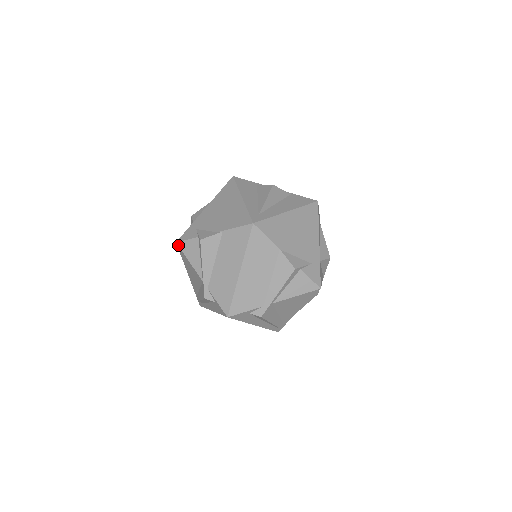
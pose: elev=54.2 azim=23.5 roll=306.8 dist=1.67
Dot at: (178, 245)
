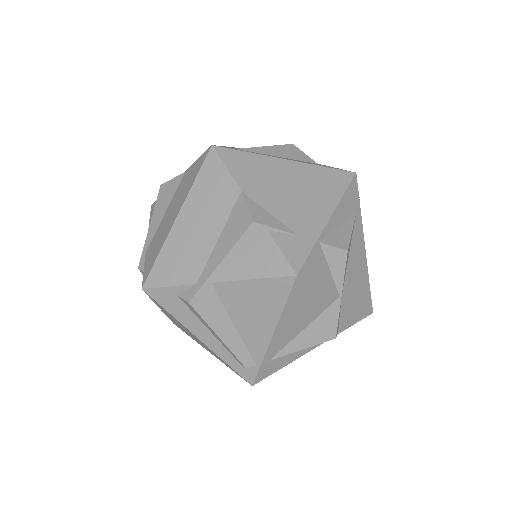
Dot at: (151, 207)
